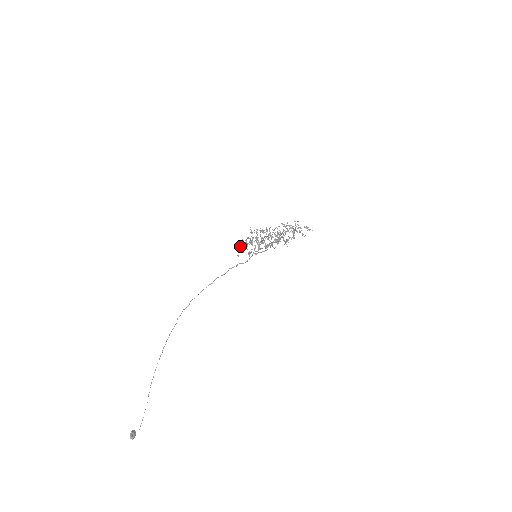
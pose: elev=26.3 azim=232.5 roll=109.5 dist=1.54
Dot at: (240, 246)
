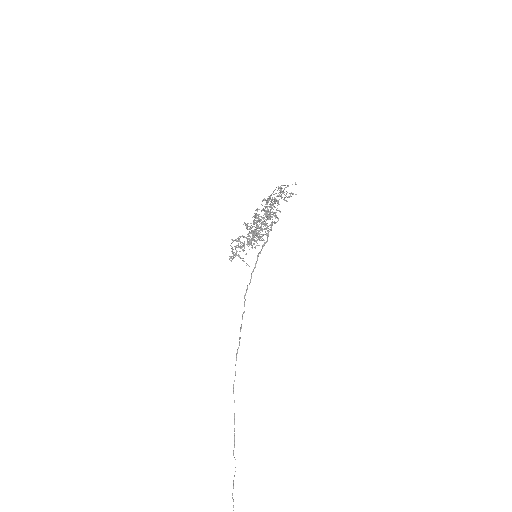
Dot at: occluded
